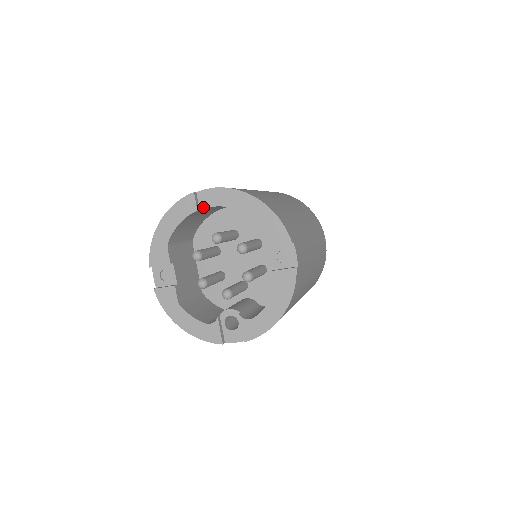
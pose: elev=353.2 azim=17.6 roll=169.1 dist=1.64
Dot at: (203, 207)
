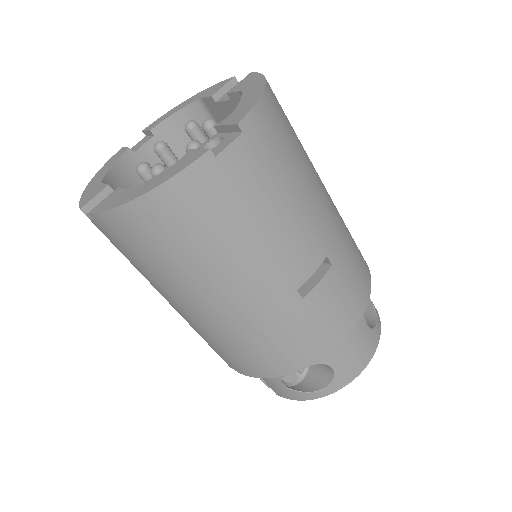
Dot at: (136, 150)
